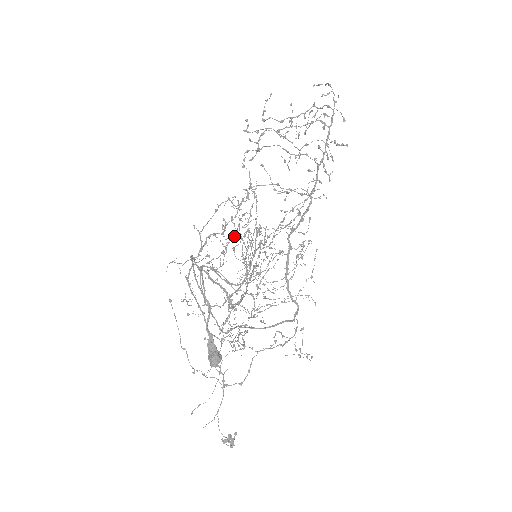
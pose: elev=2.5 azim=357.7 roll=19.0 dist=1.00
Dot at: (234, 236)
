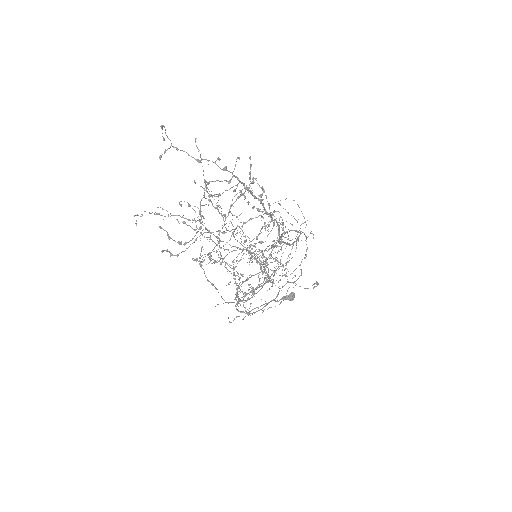
Dot at: occluded
